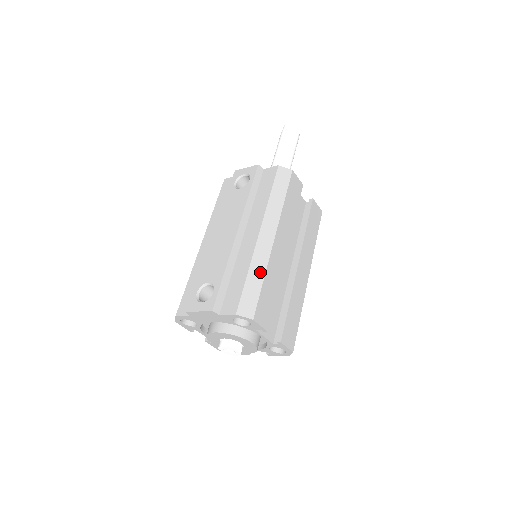
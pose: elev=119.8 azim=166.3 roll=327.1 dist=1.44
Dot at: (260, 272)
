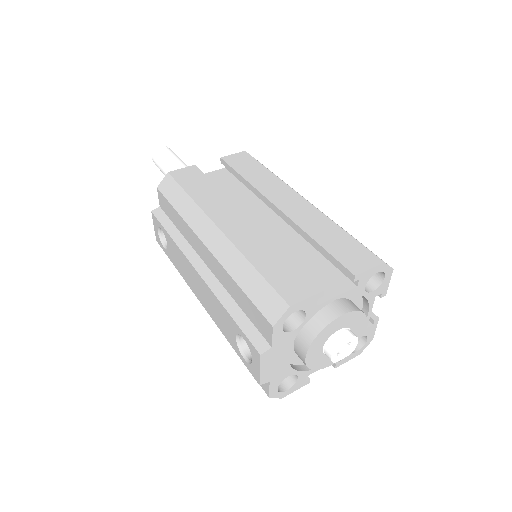
Dot at: (243, 266)
